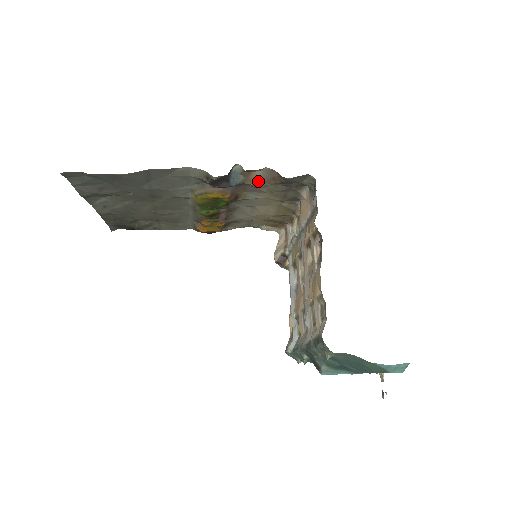
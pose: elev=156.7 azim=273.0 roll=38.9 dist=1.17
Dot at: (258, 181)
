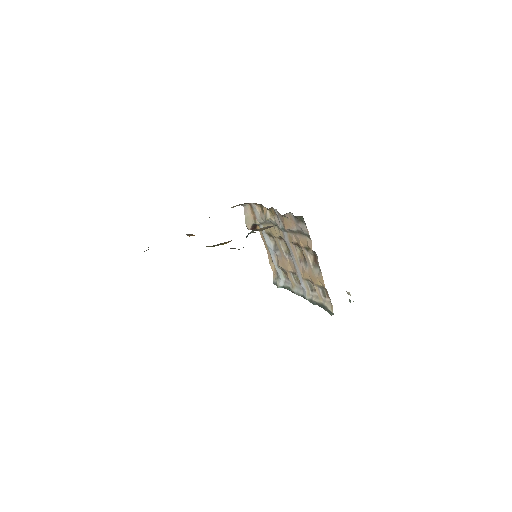
Dot at: (262, 230)
